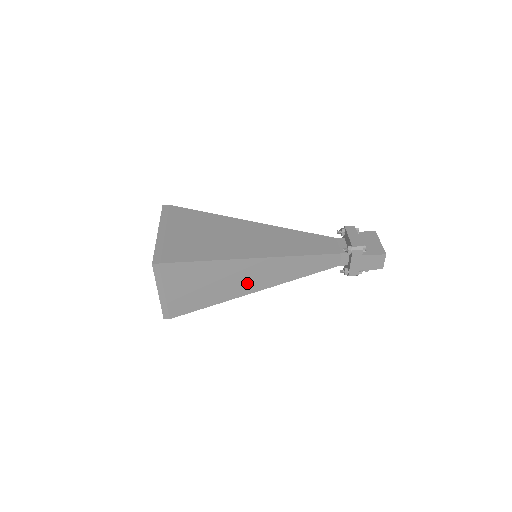
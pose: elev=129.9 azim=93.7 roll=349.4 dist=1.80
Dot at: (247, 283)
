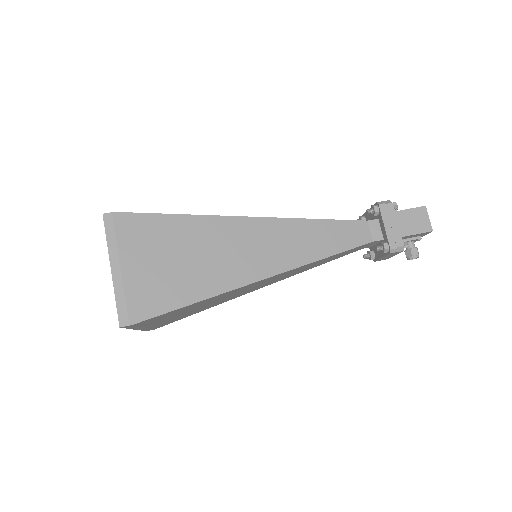
Dot at: (246, 261)
